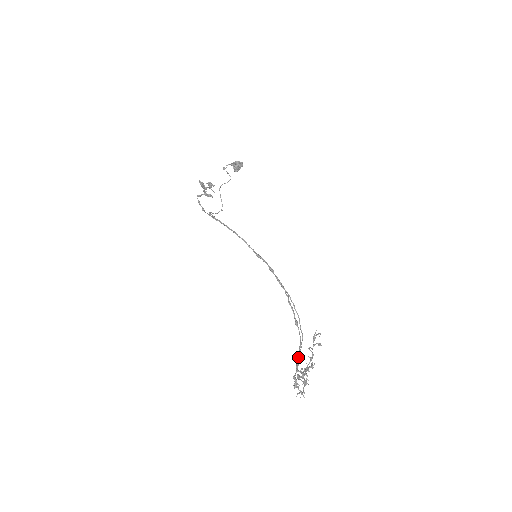
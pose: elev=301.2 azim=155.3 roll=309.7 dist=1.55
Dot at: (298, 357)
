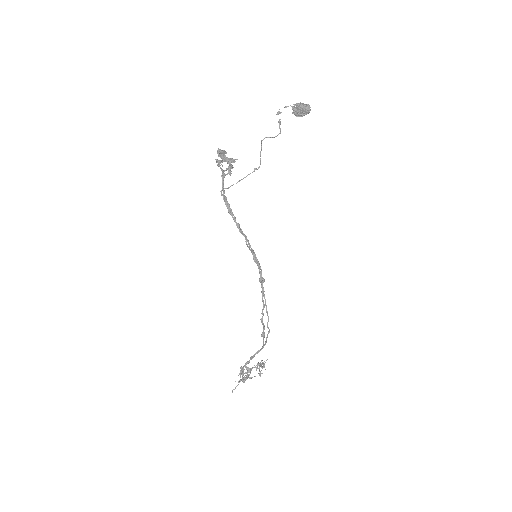
Dot at: (251, 358)
